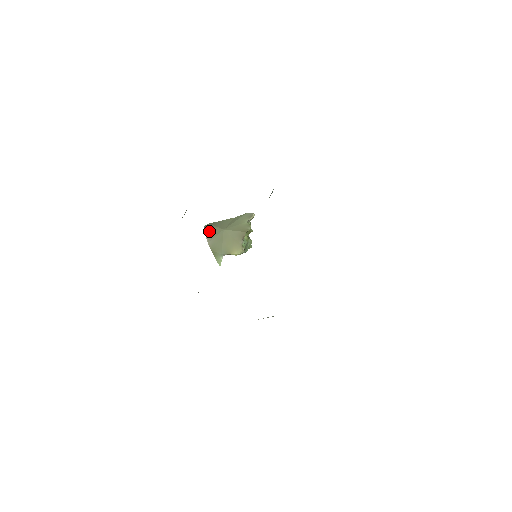
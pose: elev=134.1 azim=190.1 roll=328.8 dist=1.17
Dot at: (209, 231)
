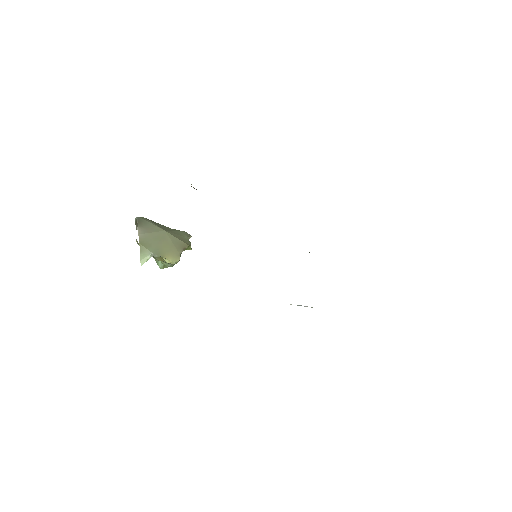
Dot at: (144, 224)
